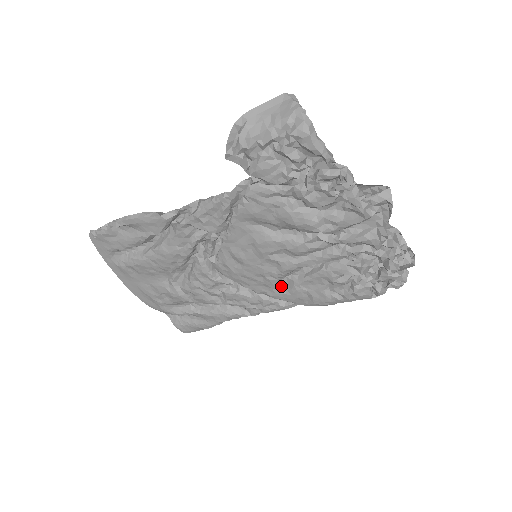
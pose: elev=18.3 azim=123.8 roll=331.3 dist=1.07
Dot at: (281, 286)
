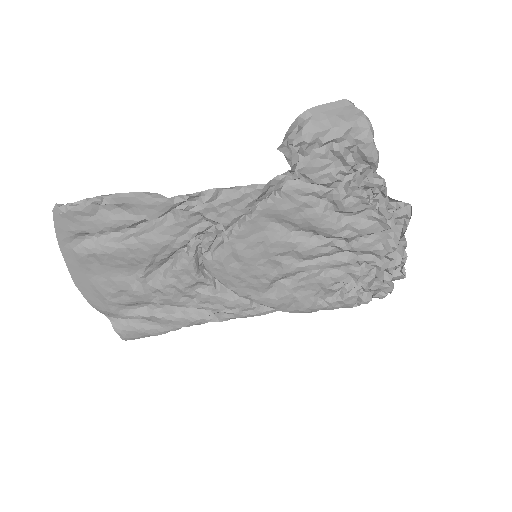
Dot at: (269, 290)
